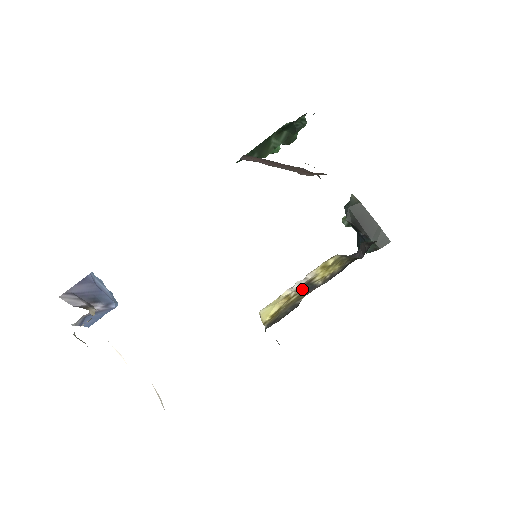
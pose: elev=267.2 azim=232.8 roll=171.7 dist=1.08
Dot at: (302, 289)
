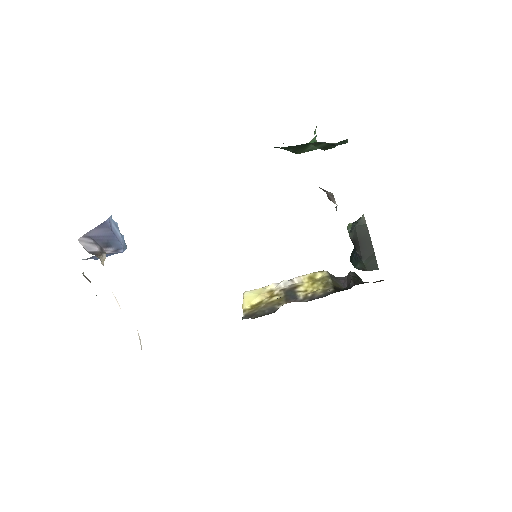
Dot at: (285, 293)
